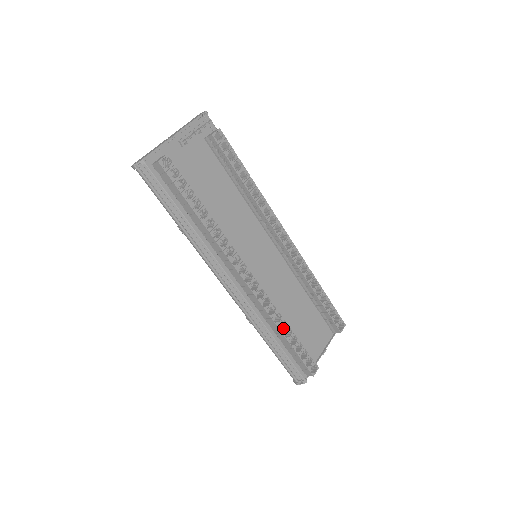
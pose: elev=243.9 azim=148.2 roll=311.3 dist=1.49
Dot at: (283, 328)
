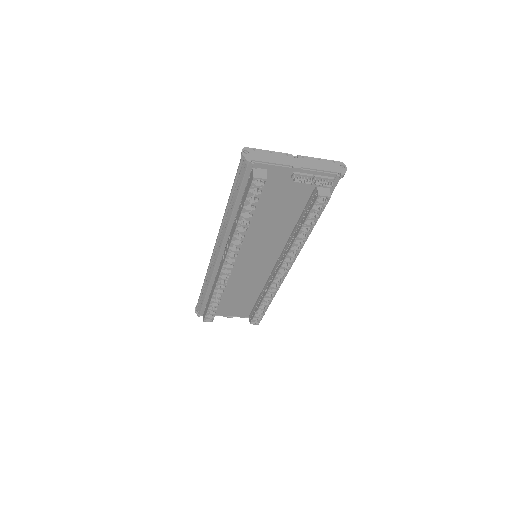
Dot at: (217, 295)
